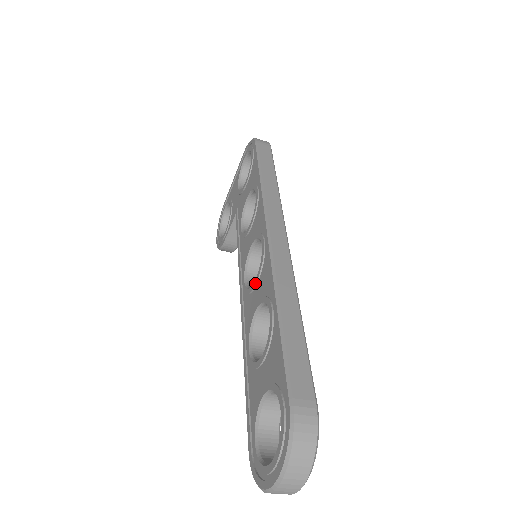
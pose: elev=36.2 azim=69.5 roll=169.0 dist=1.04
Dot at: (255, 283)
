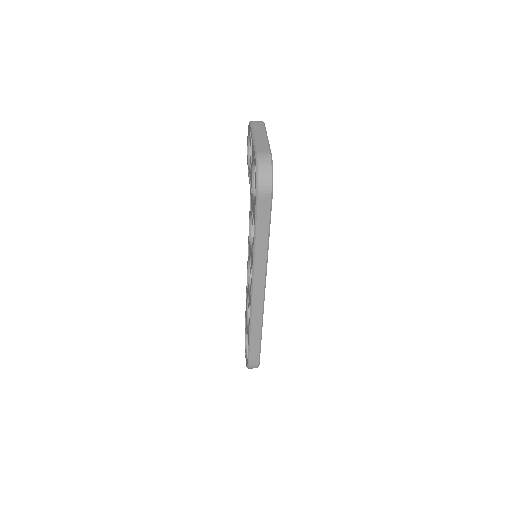
Dot at: occluded
